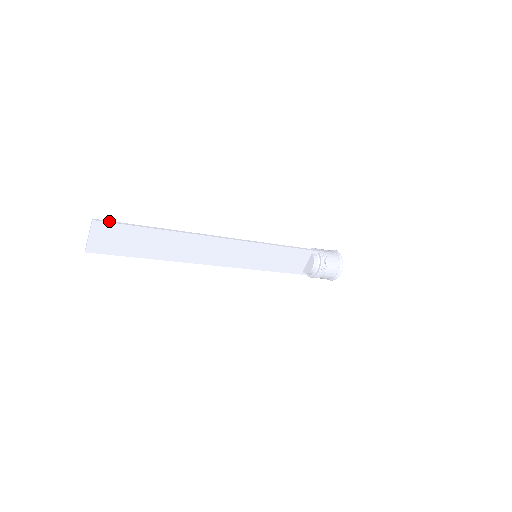
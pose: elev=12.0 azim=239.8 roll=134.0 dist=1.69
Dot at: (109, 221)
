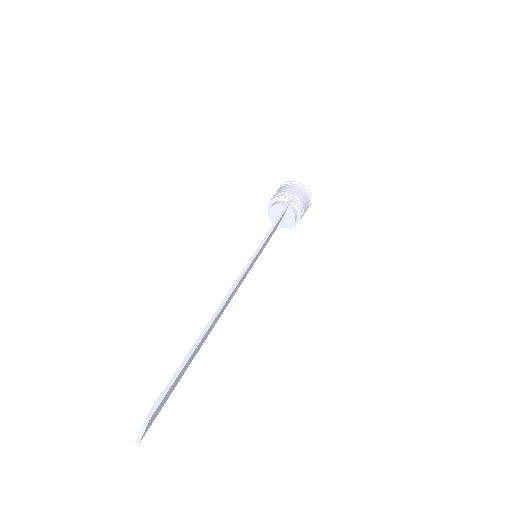
Dot at: (161, 396)
